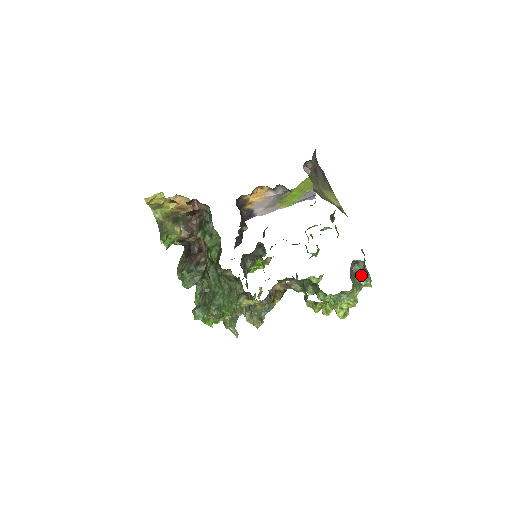
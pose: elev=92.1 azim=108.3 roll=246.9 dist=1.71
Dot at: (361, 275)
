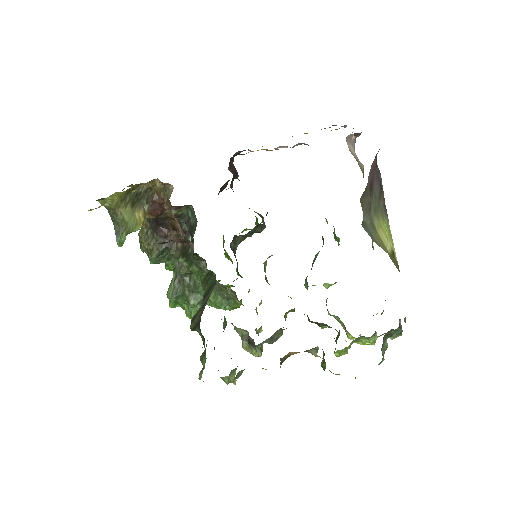
Dot at: occluded
